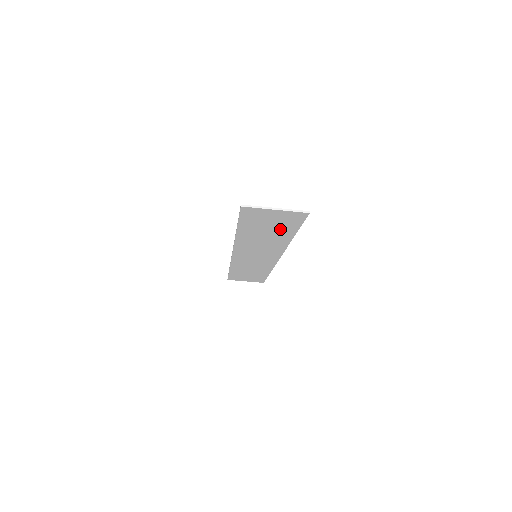
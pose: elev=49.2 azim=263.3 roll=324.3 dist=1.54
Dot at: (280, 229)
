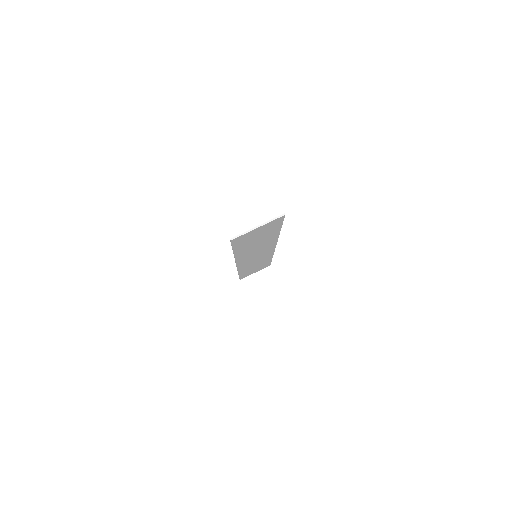
Dot at: (267, 234)
